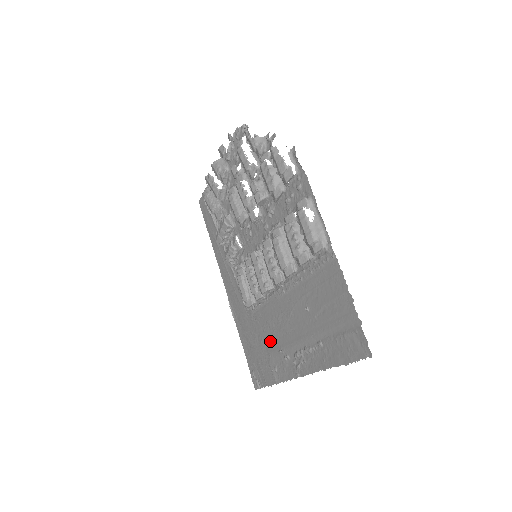
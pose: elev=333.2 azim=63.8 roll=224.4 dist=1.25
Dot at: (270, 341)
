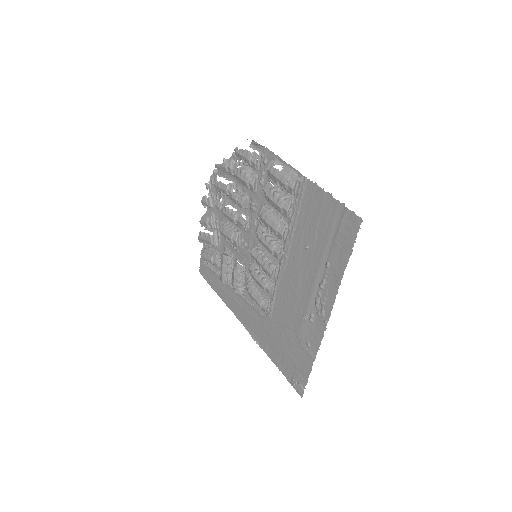
Dot at: (294, 321)
